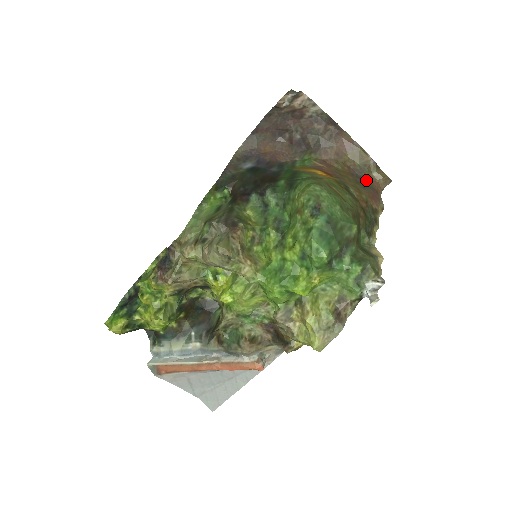
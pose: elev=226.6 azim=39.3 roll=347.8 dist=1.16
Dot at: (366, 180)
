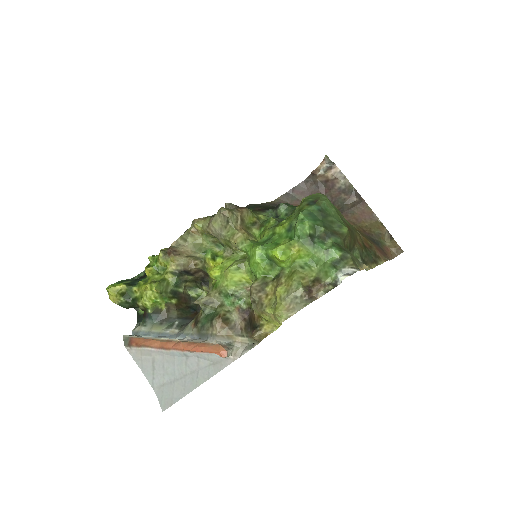
Dot at: (378, 243)
